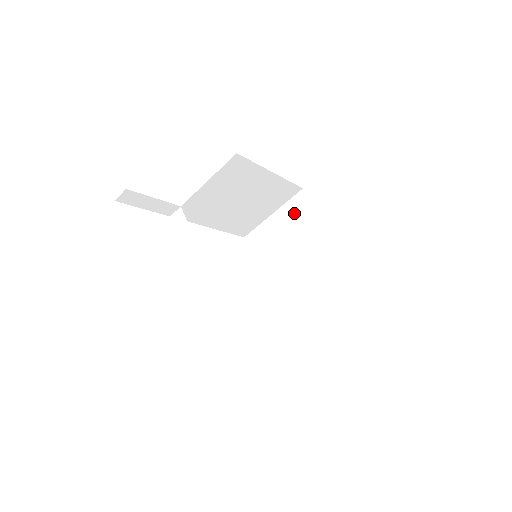
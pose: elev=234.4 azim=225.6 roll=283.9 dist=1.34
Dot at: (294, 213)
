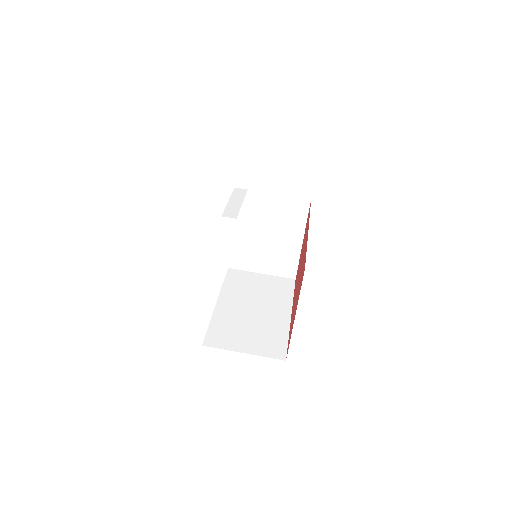
Dot at: (277, 284)
